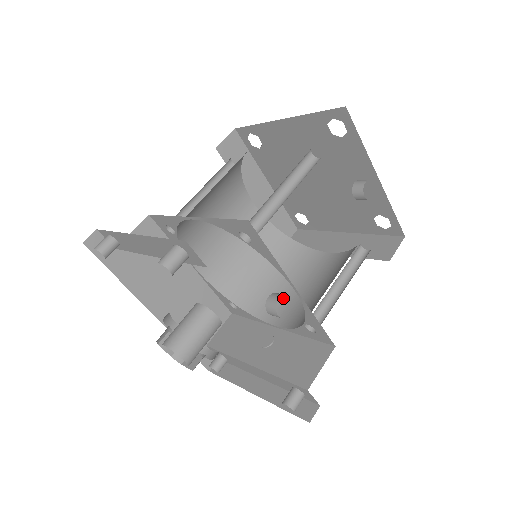
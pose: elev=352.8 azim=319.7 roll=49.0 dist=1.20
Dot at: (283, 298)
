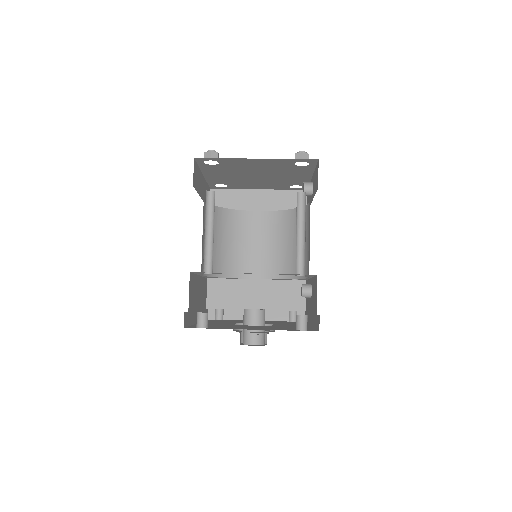
Dot at: (248, 257)
